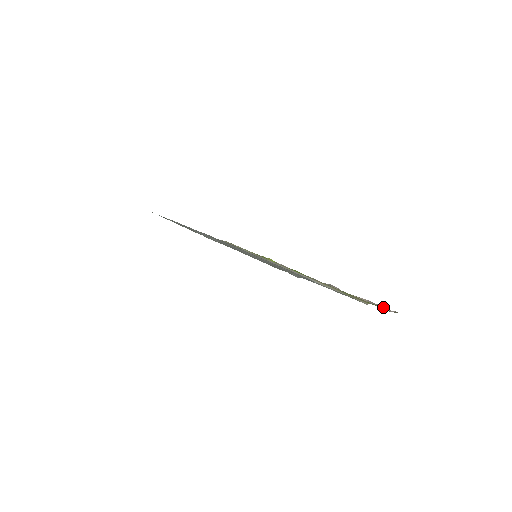
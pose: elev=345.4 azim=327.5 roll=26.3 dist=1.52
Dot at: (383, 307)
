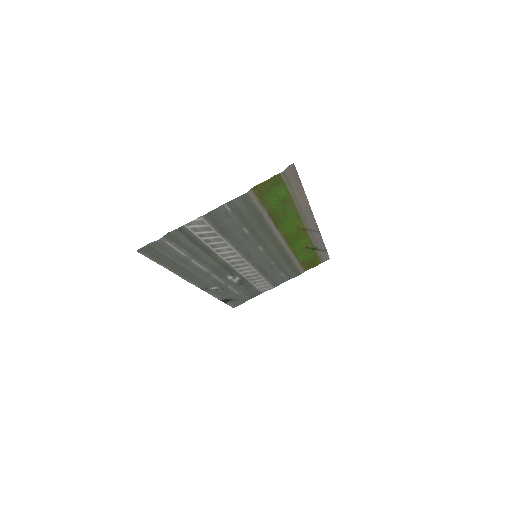
Dot at: (297, 174)
